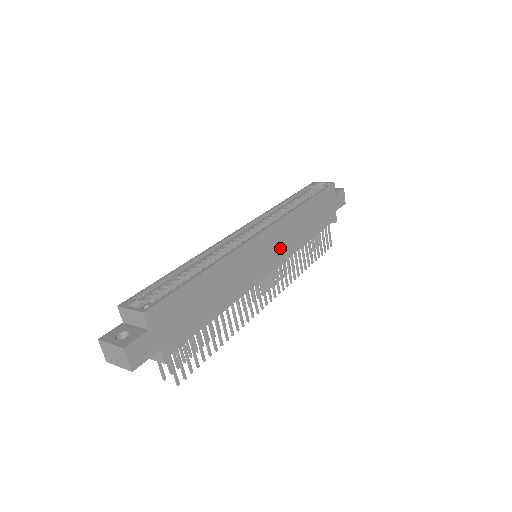
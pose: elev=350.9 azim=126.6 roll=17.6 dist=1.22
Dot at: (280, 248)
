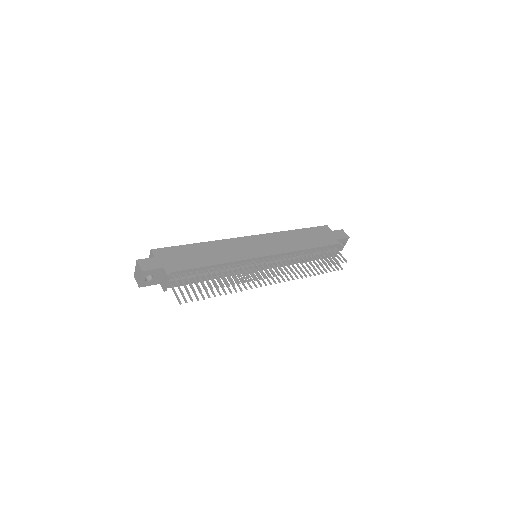
Dot at: (271, 247)
